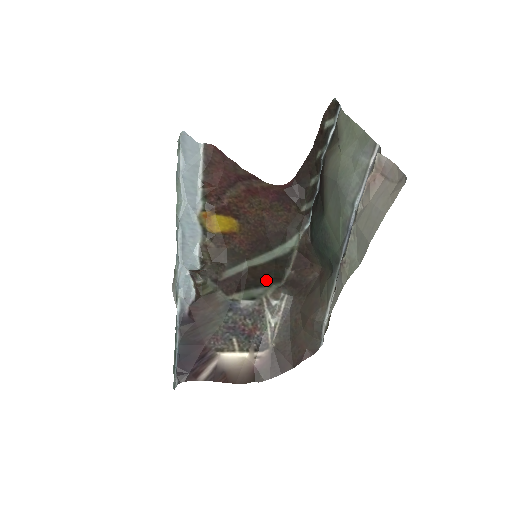
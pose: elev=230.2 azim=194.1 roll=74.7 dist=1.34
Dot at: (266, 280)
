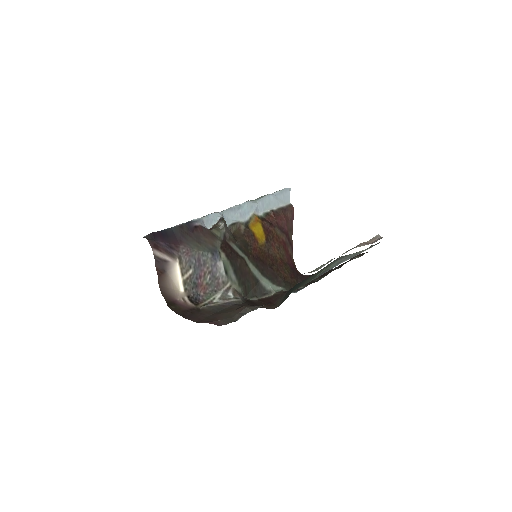
Dot at: (242, 280)
